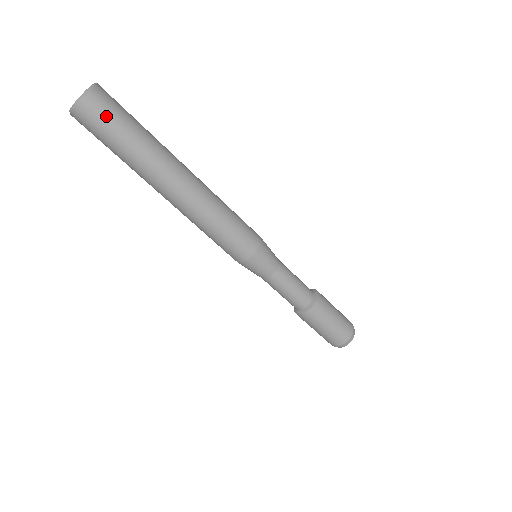
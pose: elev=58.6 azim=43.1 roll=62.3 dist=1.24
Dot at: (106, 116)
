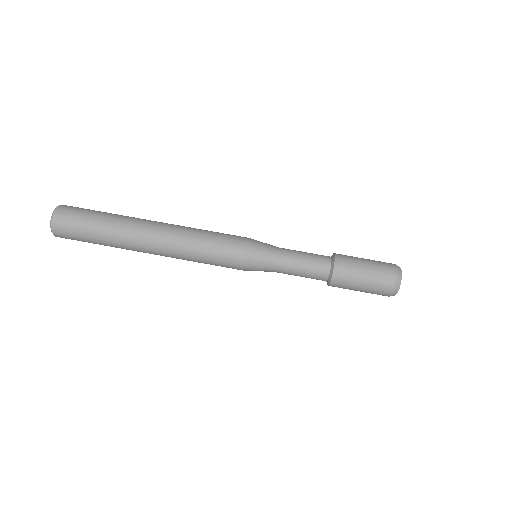
Dot at: (74, 219)
